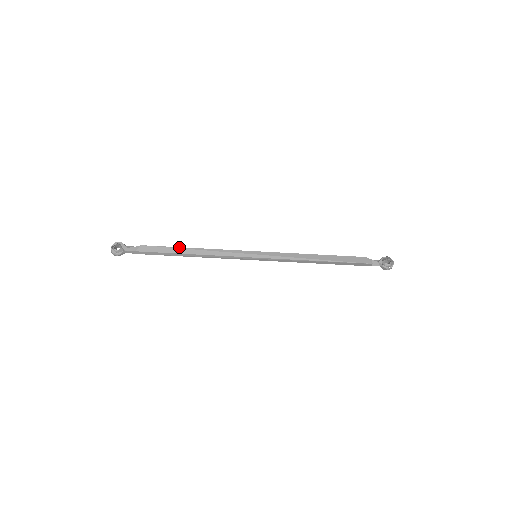
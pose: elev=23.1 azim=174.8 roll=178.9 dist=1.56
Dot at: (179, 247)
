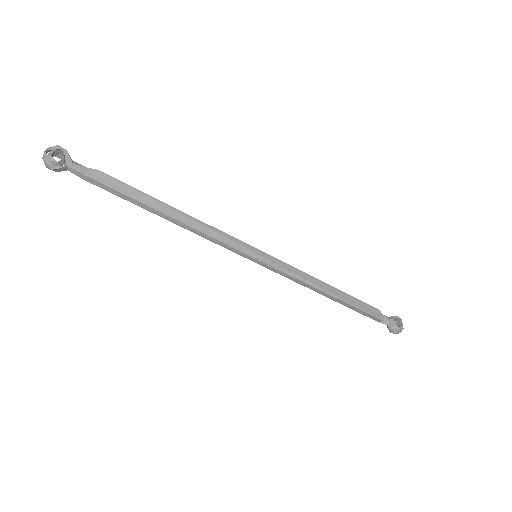
Dot at: occluded
